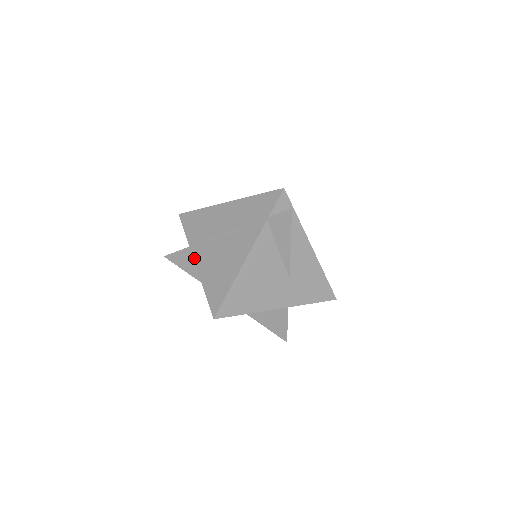
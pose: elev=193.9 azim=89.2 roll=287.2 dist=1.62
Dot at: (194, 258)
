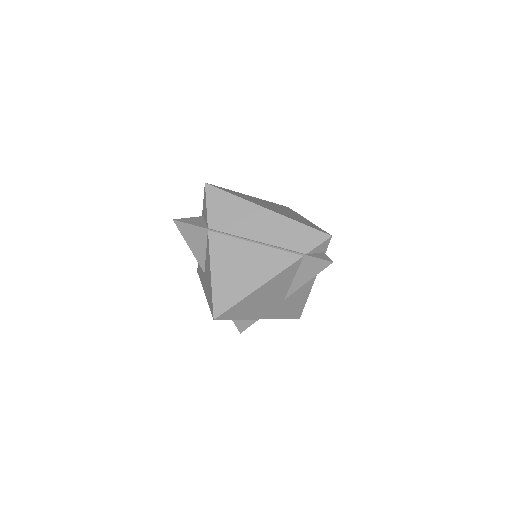
Dot at: (210, 244)
